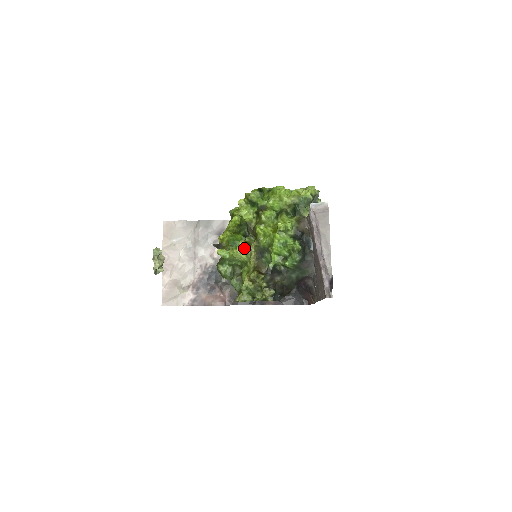
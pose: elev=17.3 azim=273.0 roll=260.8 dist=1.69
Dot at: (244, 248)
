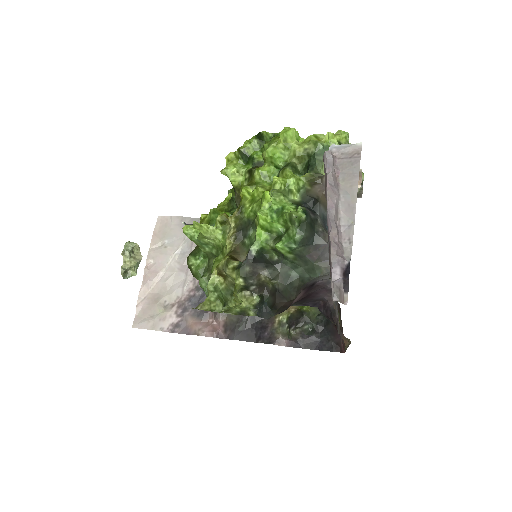
Dot at: occluded
